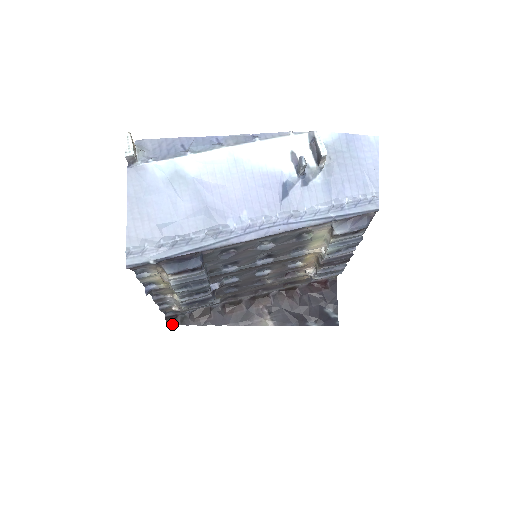
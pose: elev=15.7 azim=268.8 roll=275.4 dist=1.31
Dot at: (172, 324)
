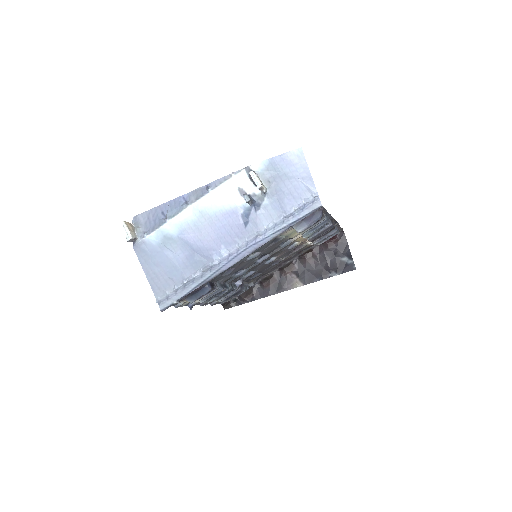
Dot at: (228, 308)
